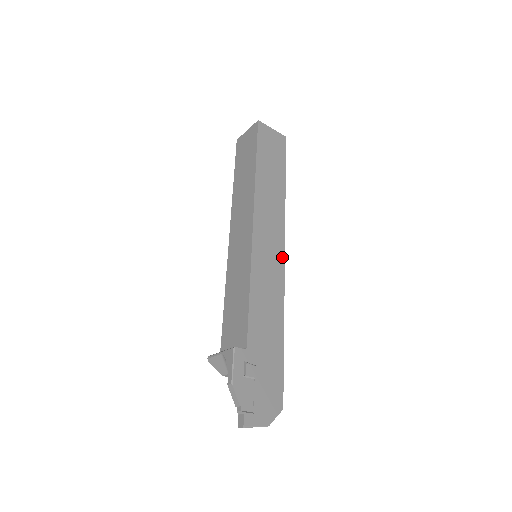
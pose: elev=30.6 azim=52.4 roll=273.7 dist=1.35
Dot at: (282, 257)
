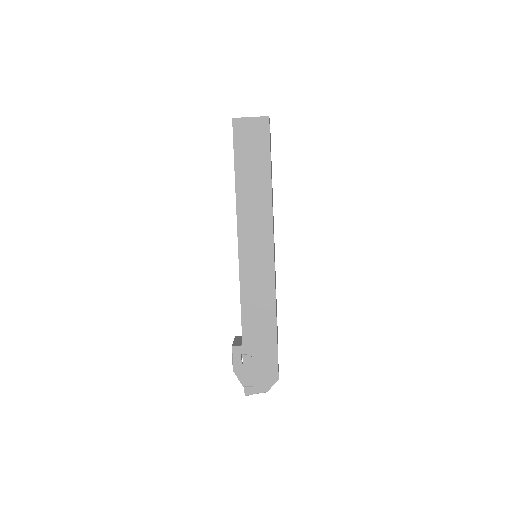
Dot at: (271, 259)
